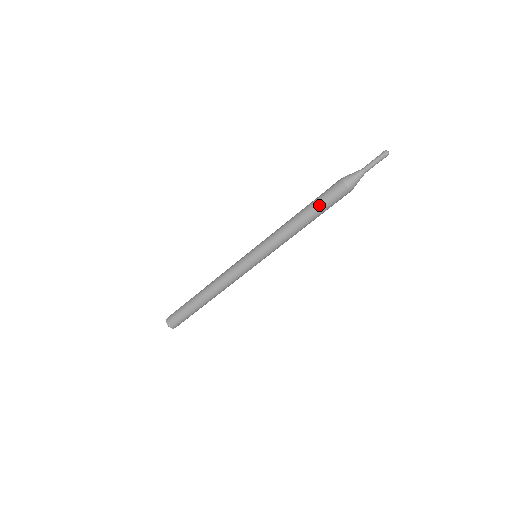
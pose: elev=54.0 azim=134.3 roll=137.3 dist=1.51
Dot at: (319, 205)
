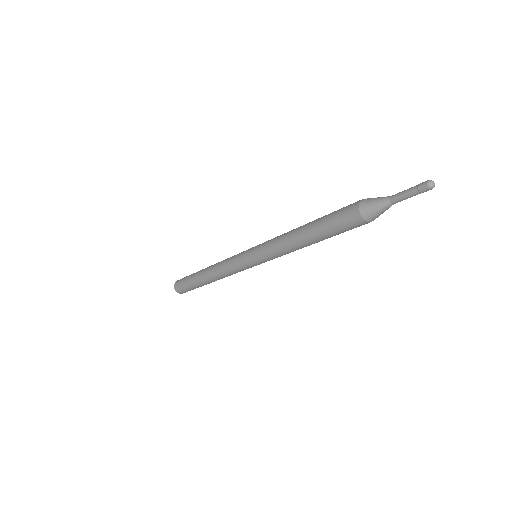
Dot at: (324, 226)
